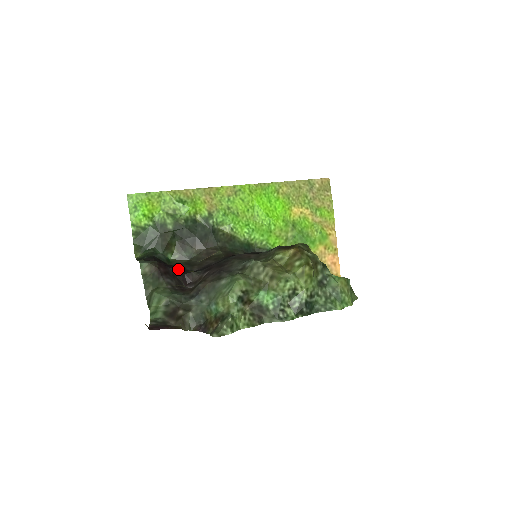
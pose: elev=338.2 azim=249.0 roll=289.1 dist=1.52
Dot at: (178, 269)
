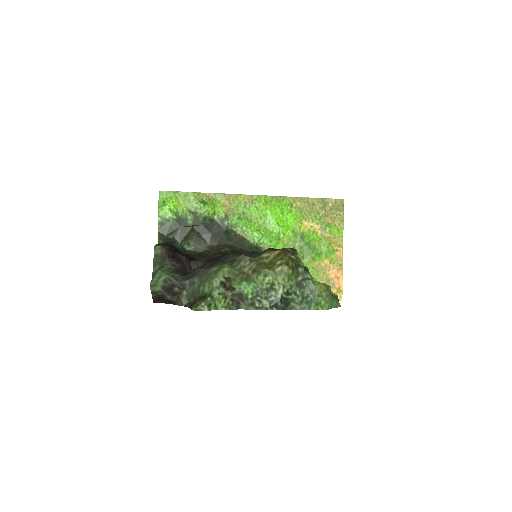
Dot at: (187, 257)
